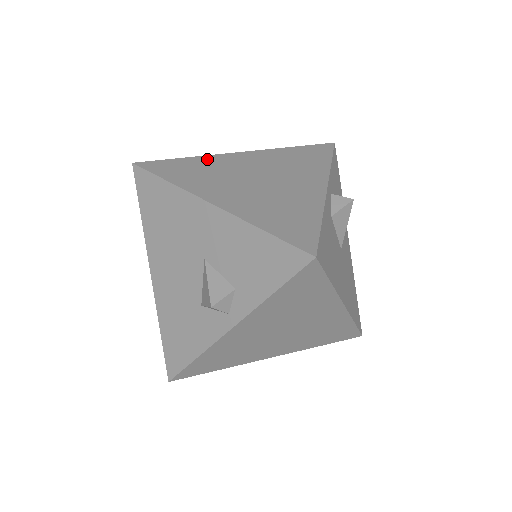
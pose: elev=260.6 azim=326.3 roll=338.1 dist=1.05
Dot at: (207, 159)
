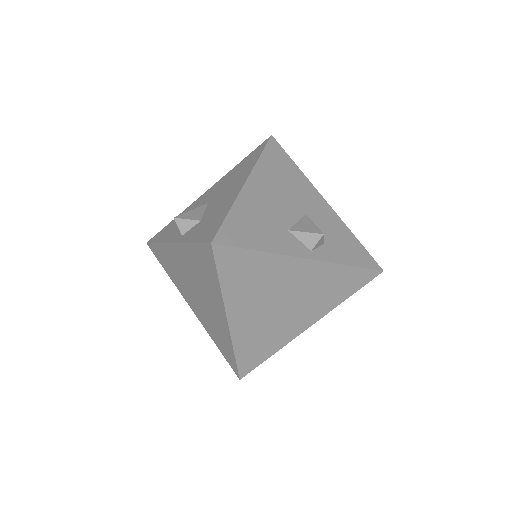
Dot at: occluded
